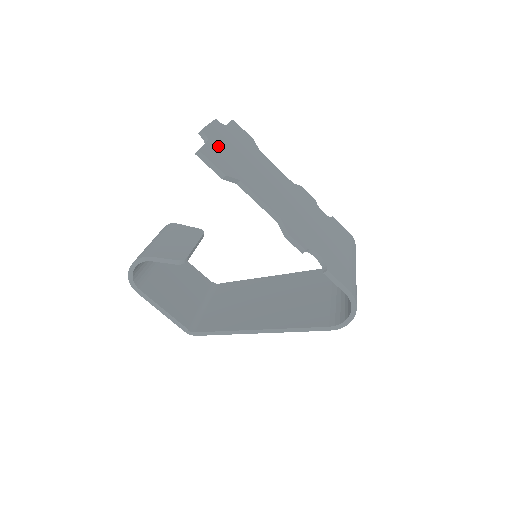
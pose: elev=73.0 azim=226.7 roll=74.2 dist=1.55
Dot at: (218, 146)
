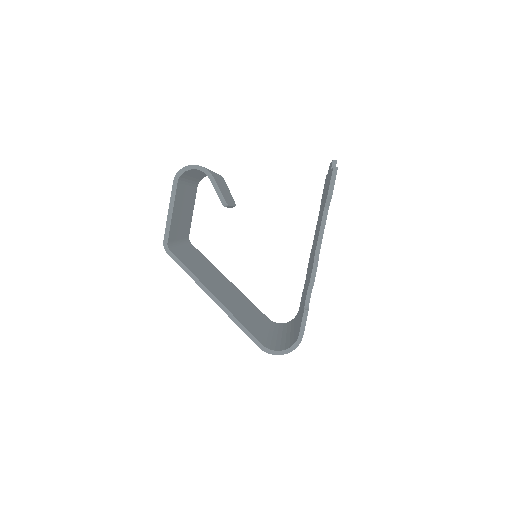
Dot at: occluded
